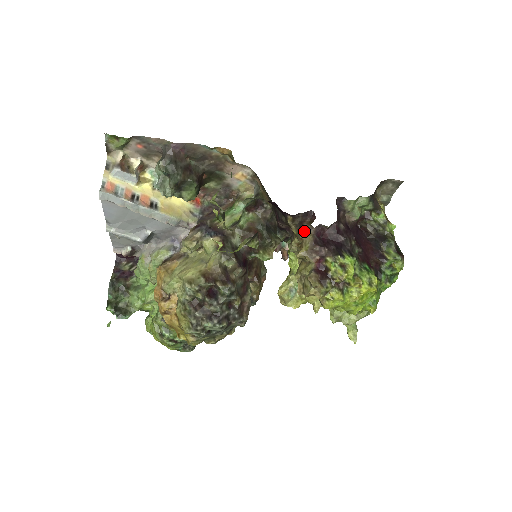
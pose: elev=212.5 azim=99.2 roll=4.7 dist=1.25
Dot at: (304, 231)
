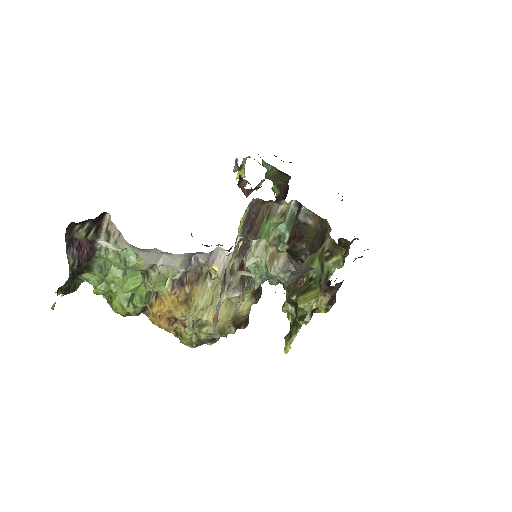
Dot at: (327, 292)
